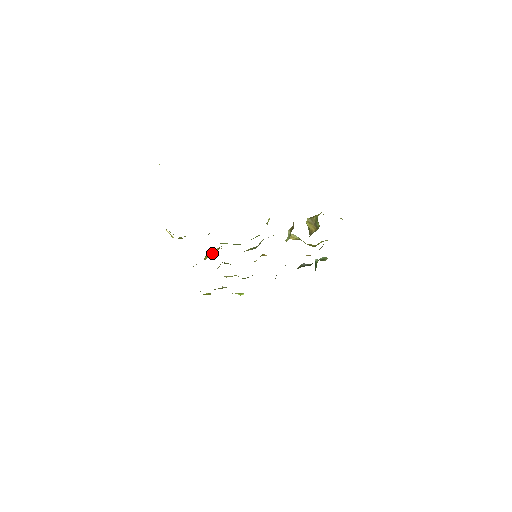
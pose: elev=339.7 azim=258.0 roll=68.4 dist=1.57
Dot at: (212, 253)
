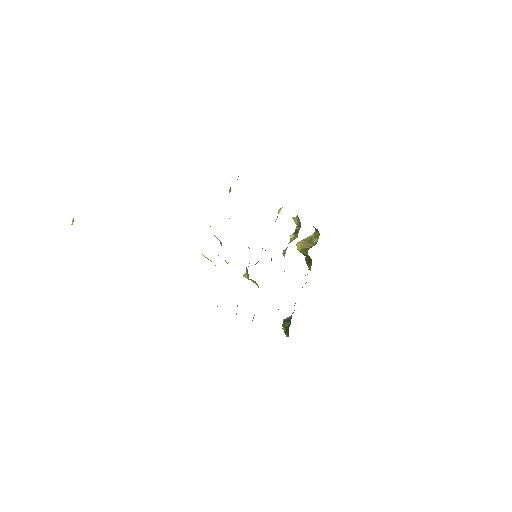
Dot at: occluded
